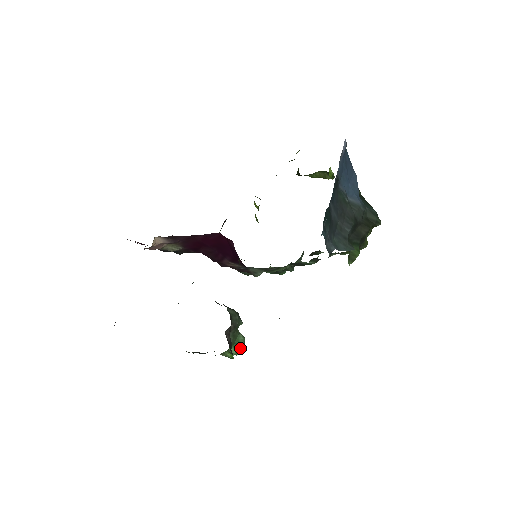
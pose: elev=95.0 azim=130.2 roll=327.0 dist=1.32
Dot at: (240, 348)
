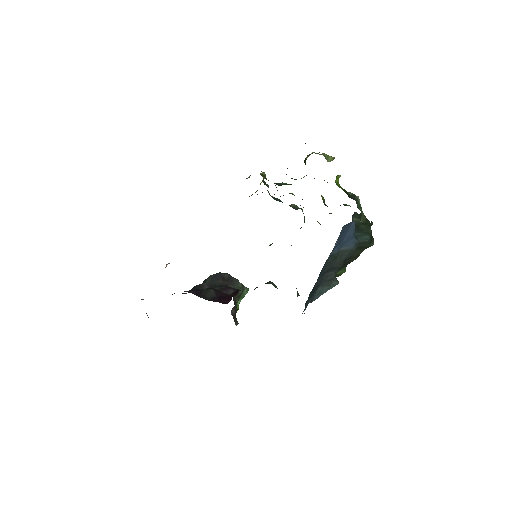
Dot at: occluded
